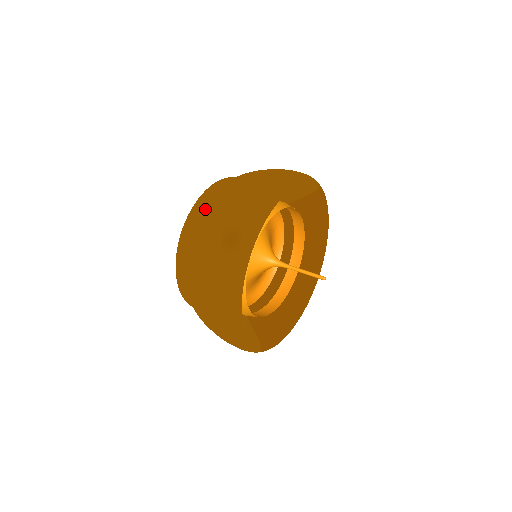
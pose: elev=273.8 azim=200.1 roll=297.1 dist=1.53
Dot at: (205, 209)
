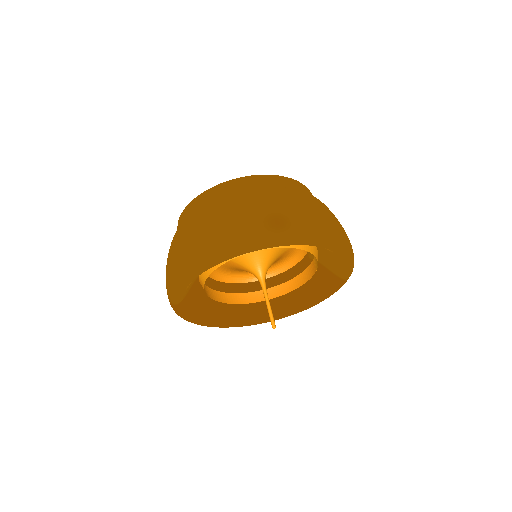
Dot at: (284, 187)
